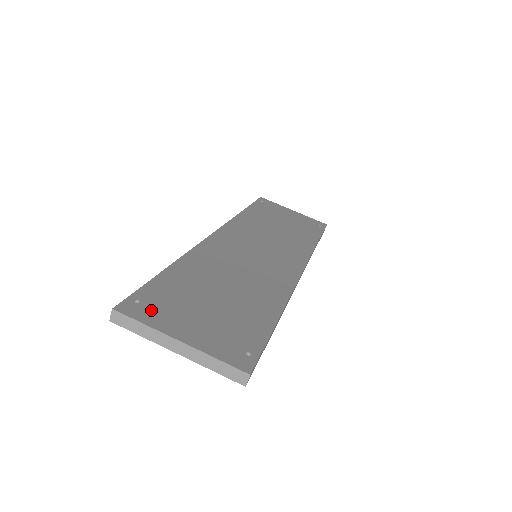
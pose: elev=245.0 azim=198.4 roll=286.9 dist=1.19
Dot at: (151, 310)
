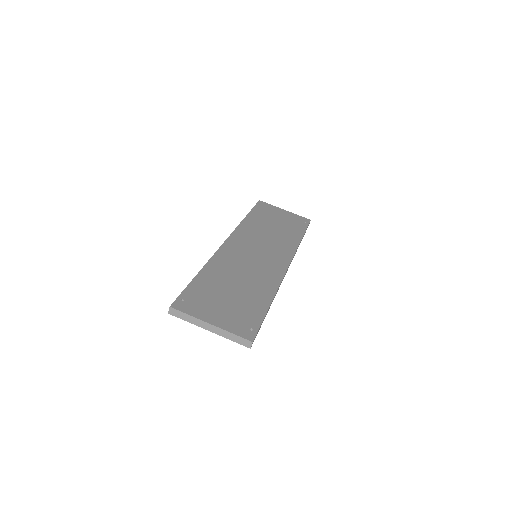
Dot at: (192, 305)
